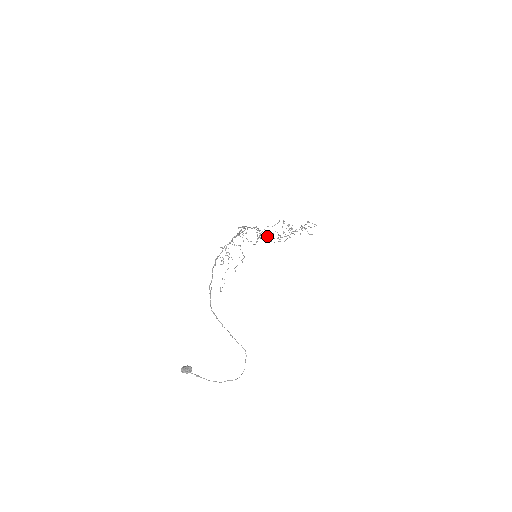
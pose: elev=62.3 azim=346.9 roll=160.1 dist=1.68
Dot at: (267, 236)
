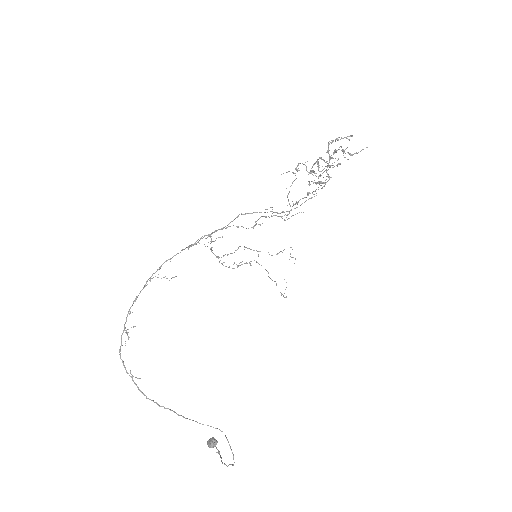
Dot at: (272, 211)
